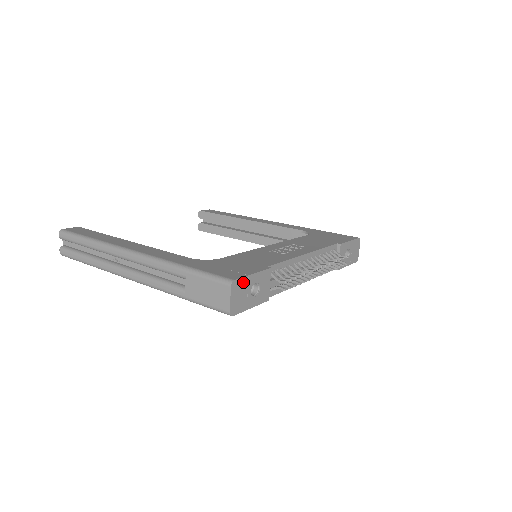
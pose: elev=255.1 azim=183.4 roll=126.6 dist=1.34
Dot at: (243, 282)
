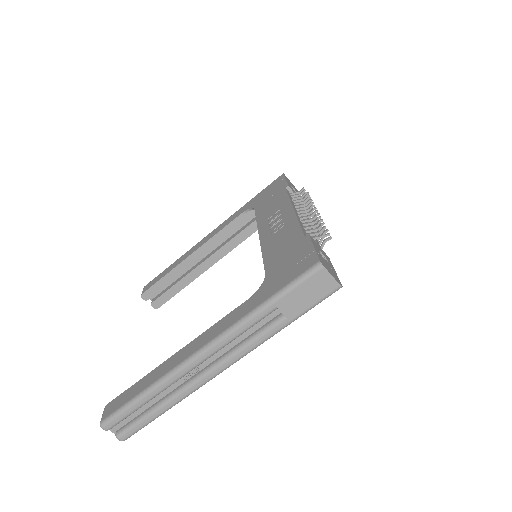
Dot at: (320, 258)
